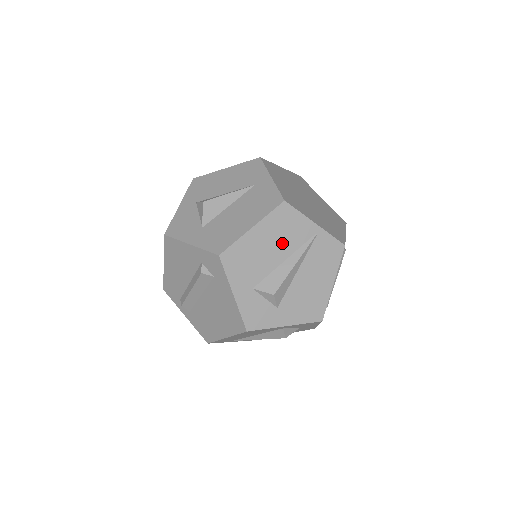
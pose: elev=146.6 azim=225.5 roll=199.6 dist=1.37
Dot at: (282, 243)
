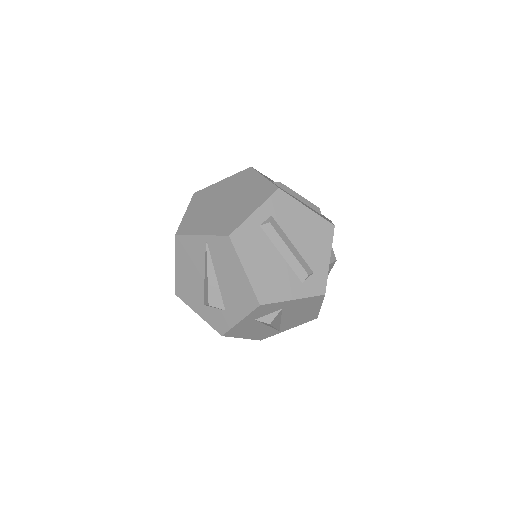
Dot at: (195, 264)
